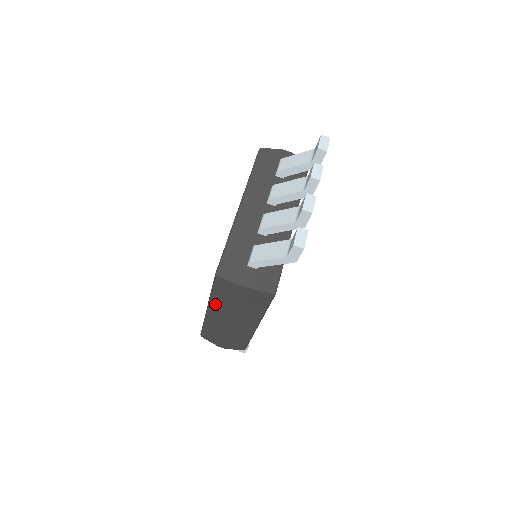
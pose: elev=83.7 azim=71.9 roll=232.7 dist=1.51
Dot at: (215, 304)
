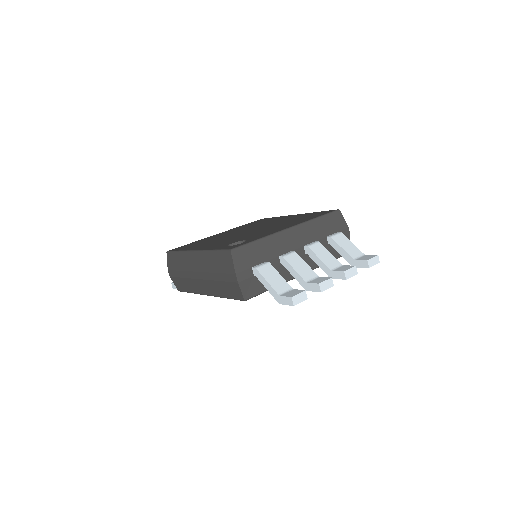
Dot at: (205, 257)
